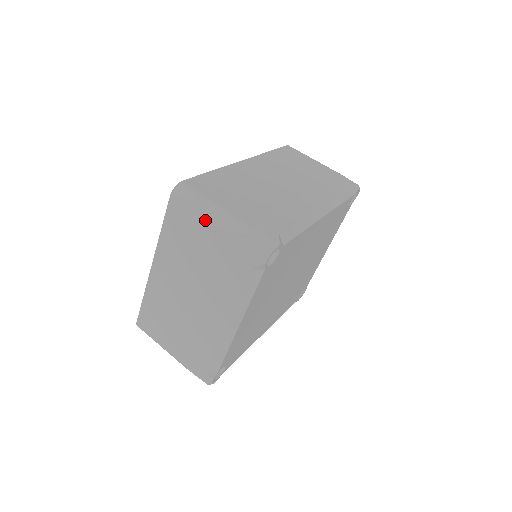
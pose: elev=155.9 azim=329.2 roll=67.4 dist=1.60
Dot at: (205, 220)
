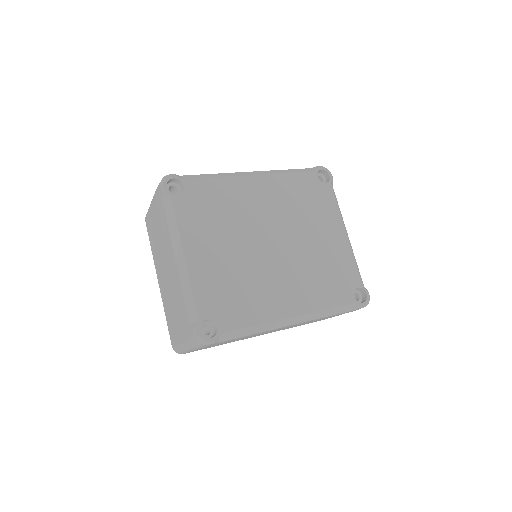
Dot at: (150, 208)
